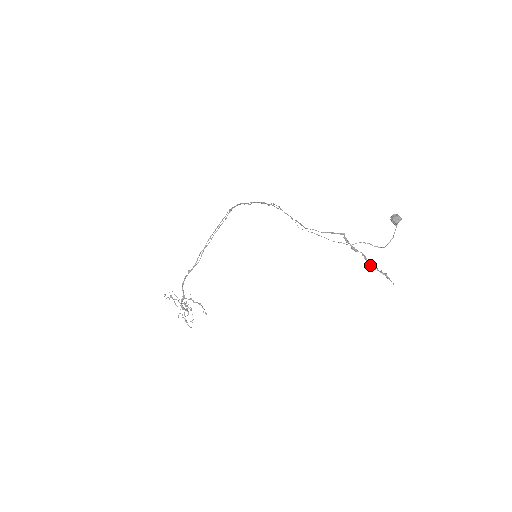
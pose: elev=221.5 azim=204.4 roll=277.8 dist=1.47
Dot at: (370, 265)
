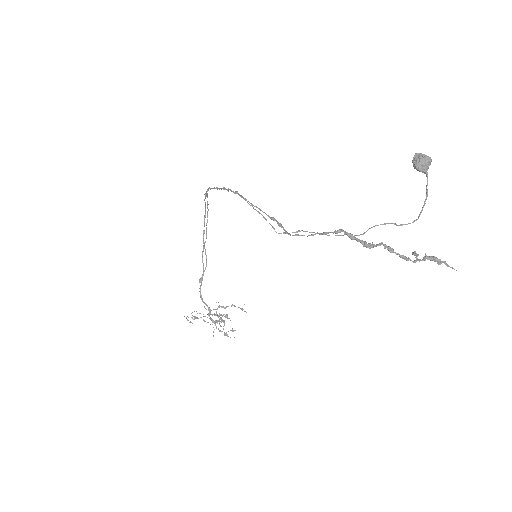
Dot at: occluded
